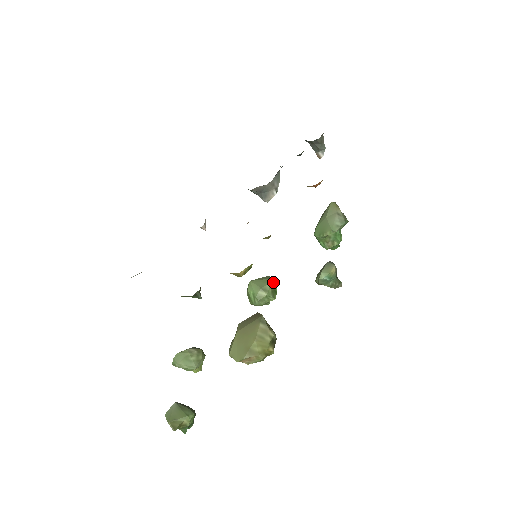
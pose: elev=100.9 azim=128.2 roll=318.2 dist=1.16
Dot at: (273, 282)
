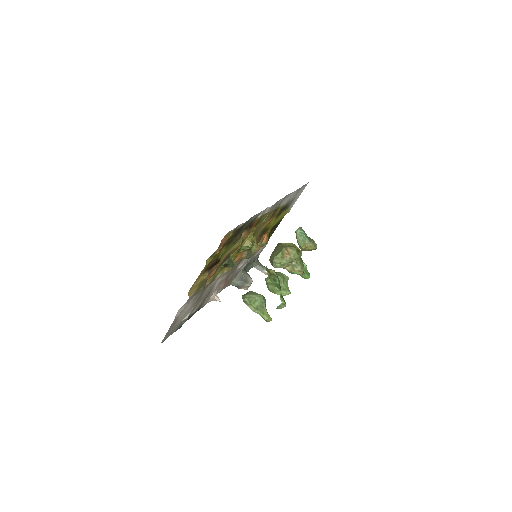
Dot at: occluded
